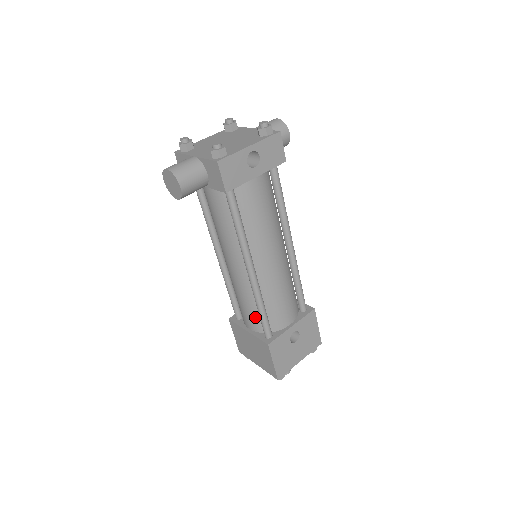
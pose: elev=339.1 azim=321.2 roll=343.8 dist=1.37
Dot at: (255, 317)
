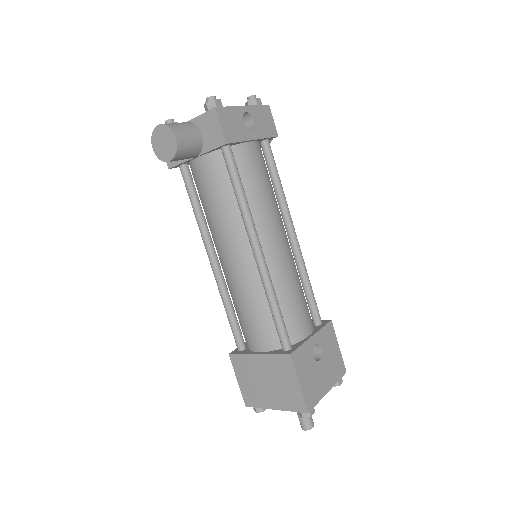
Dot at: (267, 327)
